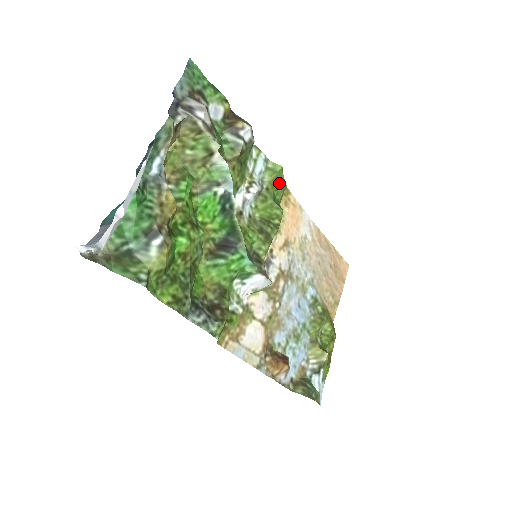
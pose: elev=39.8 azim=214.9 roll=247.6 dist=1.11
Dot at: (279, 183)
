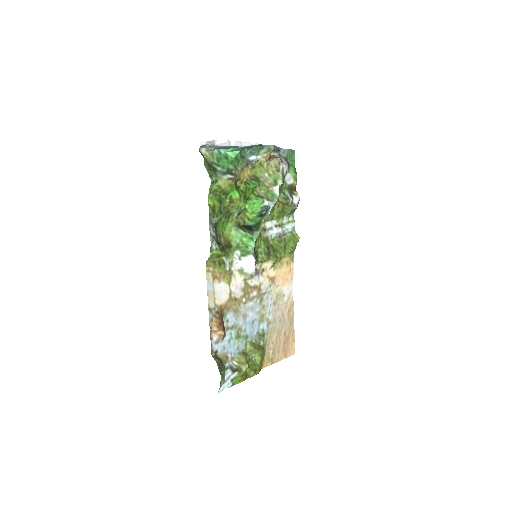
Dot at: (292, 244)
